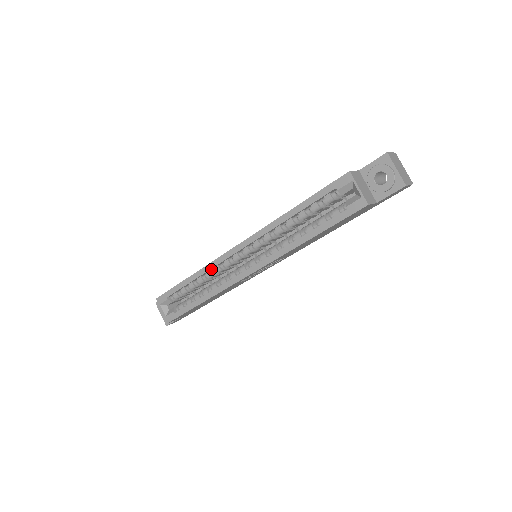
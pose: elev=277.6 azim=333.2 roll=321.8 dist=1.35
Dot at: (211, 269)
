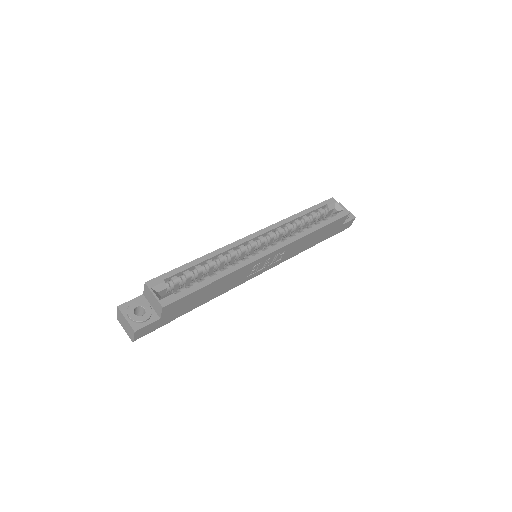
Dot at: (224, 253)
